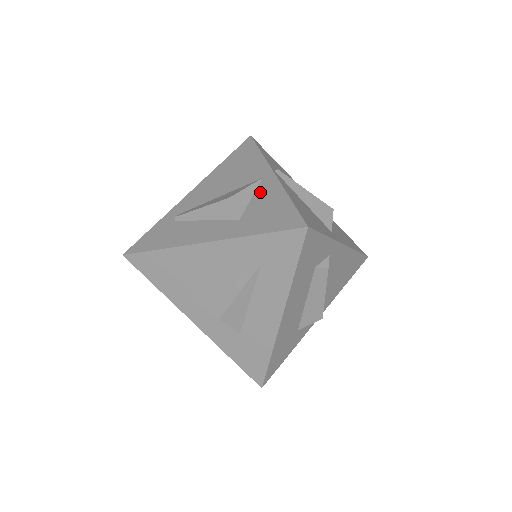
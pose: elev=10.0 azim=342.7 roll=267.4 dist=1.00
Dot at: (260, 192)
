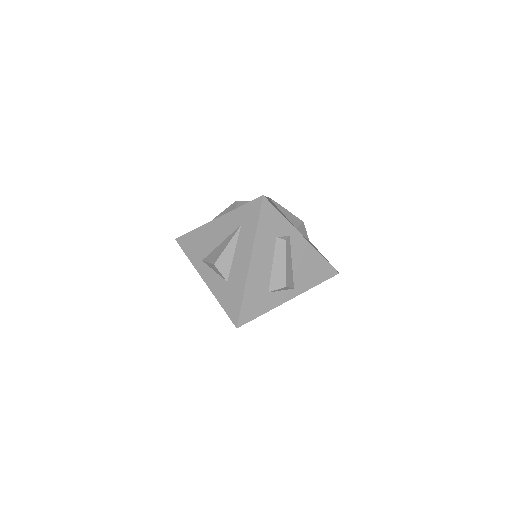
Dot at: occluded
